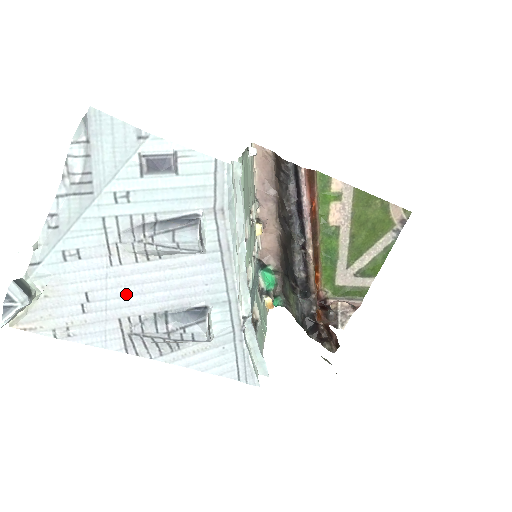
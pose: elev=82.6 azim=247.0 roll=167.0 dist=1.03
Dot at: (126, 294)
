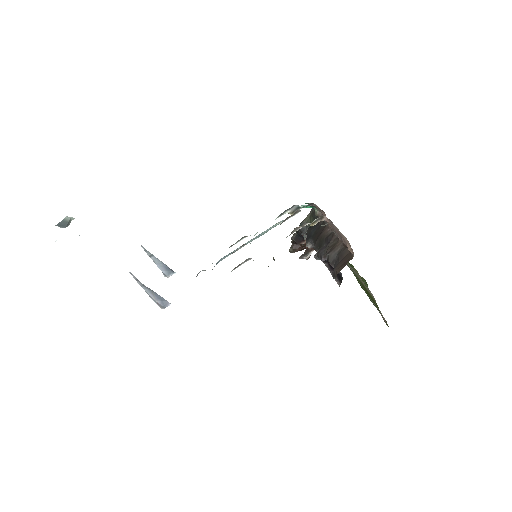
Dot at: occluded
